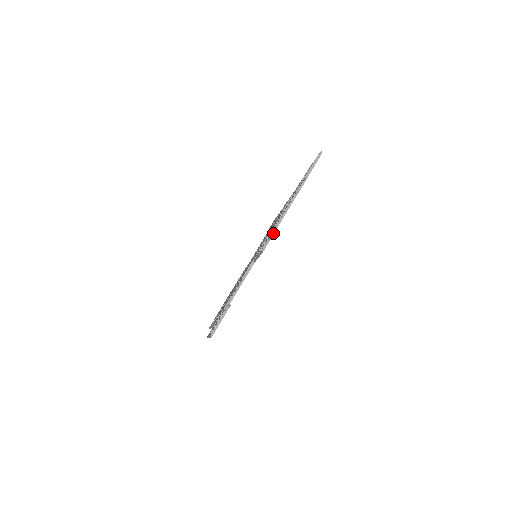
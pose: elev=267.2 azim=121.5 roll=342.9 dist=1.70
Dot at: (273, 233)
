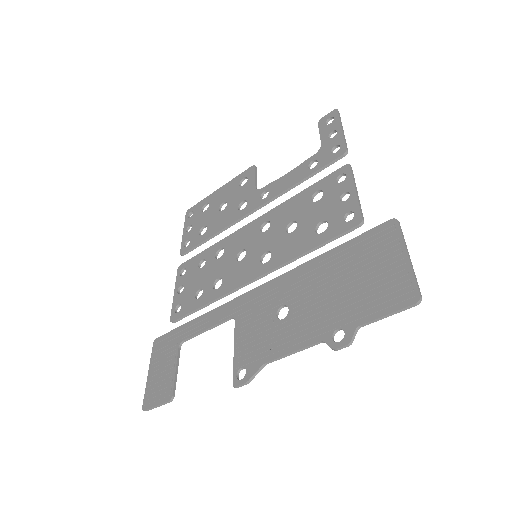
Dot at: (261, 368)
